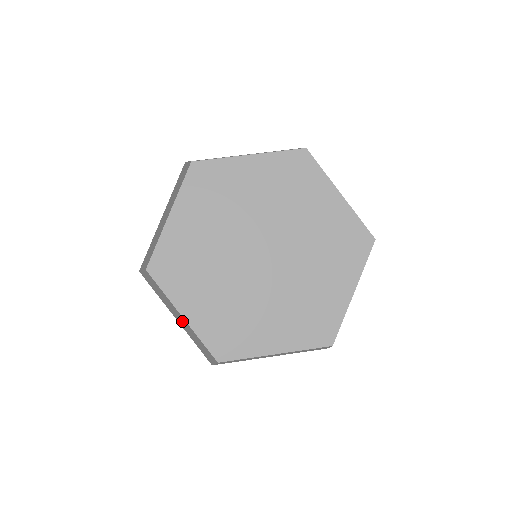
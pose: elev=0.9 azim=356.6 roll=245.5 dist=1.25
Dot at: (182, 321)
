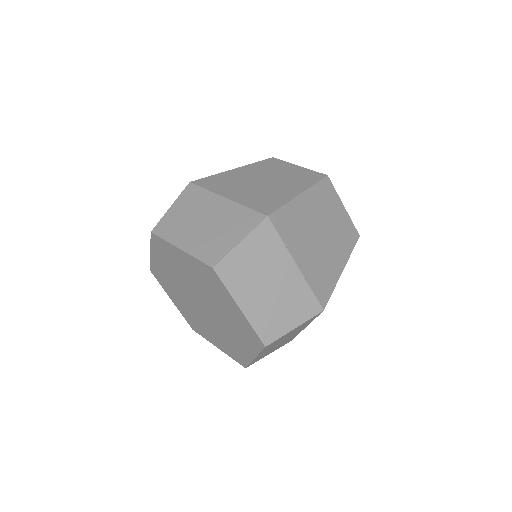
Dot at: occluded
